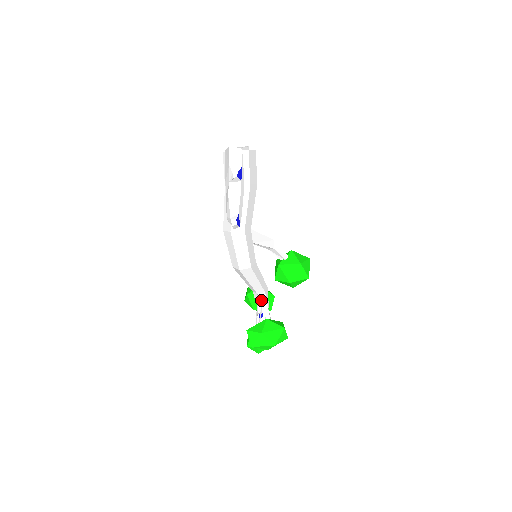
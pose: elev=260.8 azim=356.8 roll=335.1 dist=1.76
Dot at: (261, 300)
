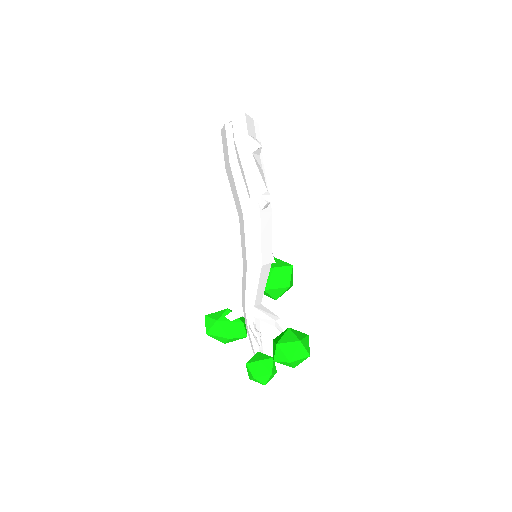
Dot at: (265, 312)
